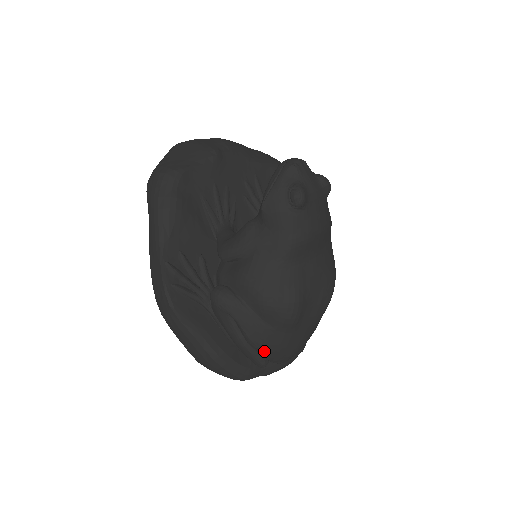
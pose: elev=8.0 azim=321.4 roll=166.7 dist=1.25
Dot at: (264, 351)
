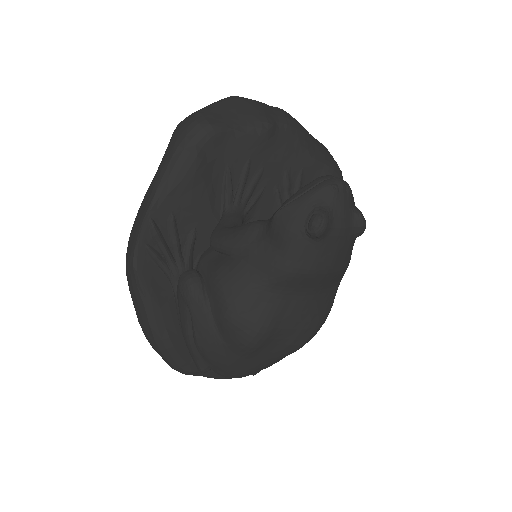
Dot at: (208, 359)
